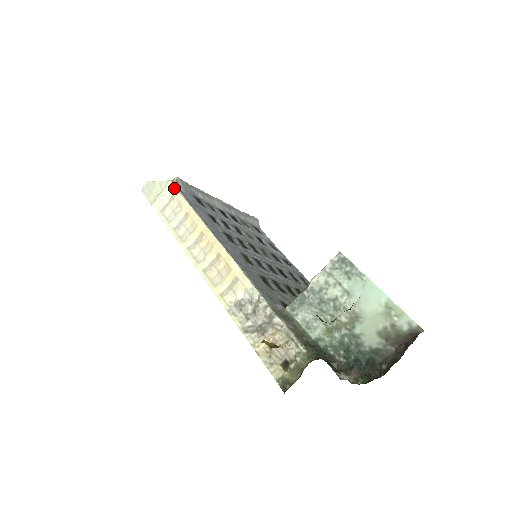
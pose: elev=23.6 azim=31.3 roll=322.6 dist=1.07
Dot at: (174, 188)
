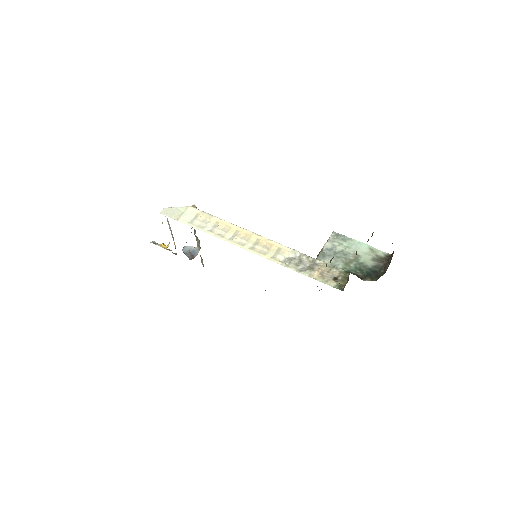
Dot at: (197, 210)
